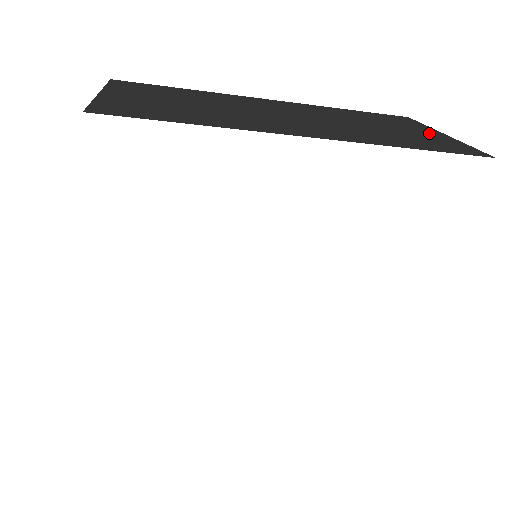
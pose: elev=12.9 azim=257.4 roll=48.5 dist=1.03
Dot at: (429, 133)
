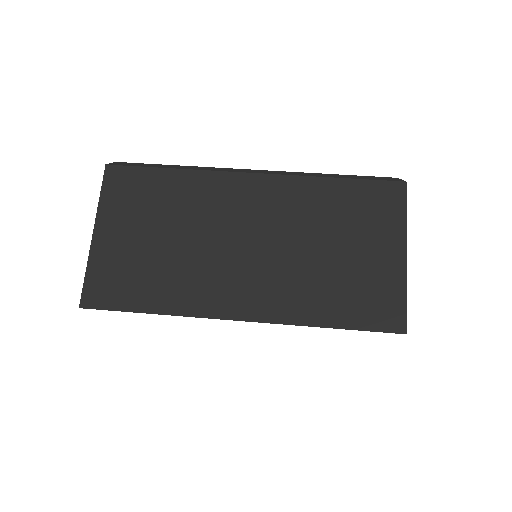
Dot at: (385, 258)
